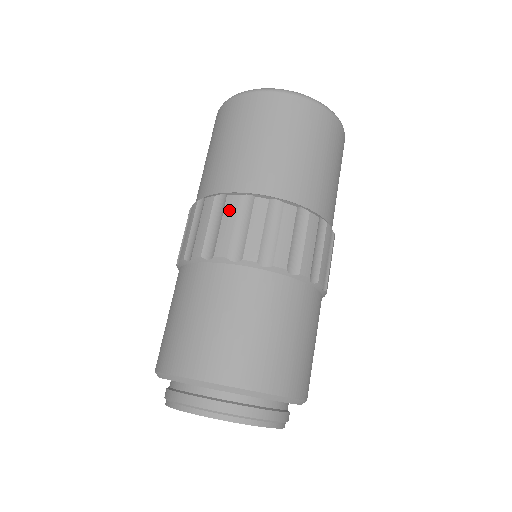
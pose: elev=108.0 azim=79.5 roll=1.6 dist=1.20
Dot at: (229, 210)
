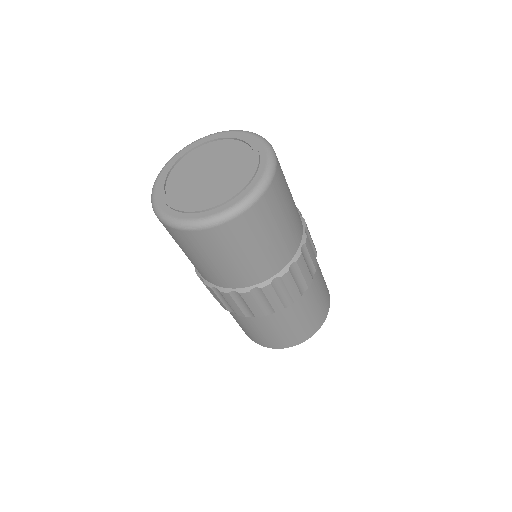
Dot at: (248, 300)
